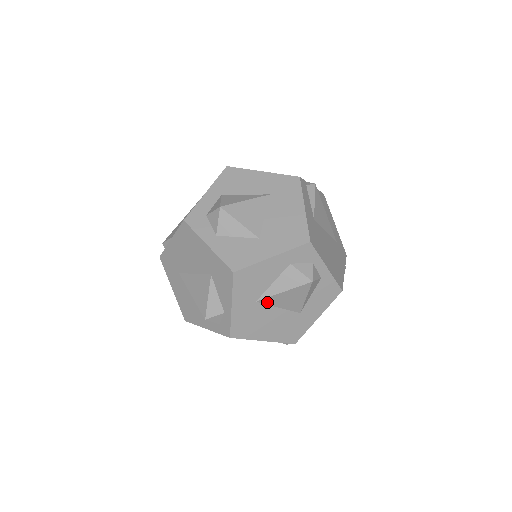
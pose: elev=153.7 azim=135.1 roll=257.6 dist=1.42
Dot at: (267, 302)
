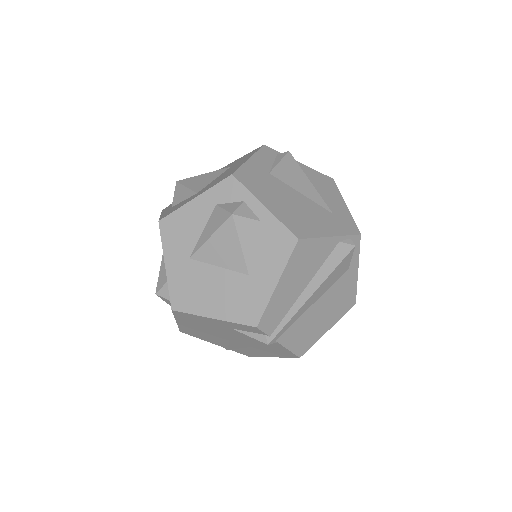
Dot at: (202, 258)
